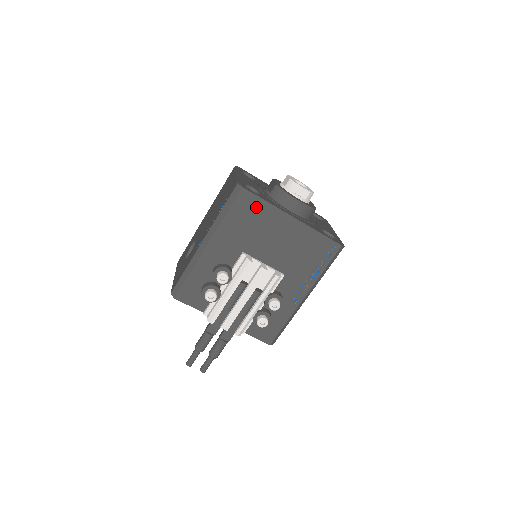
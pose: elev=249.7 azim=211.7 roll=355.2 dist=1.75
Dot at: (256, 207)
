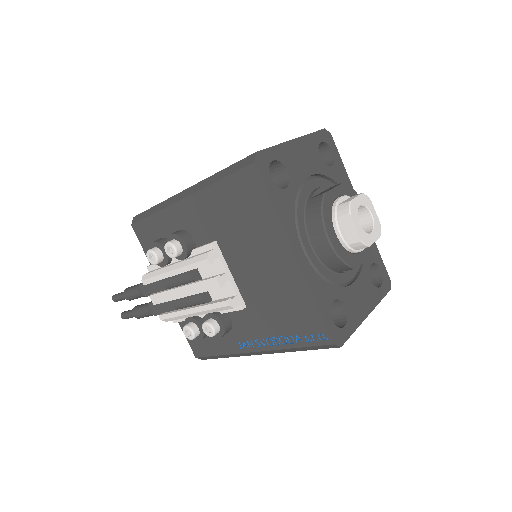
Dot at: (258, 202)
